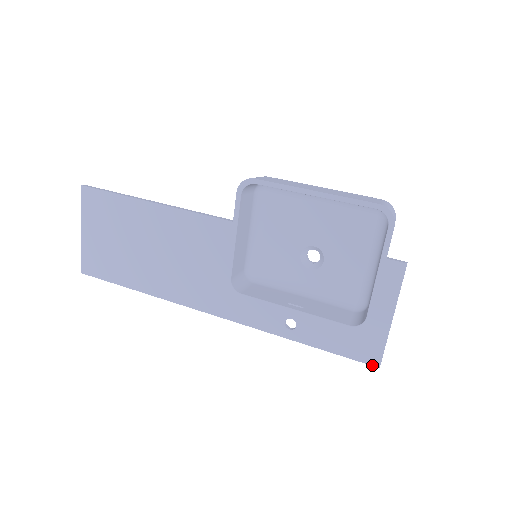
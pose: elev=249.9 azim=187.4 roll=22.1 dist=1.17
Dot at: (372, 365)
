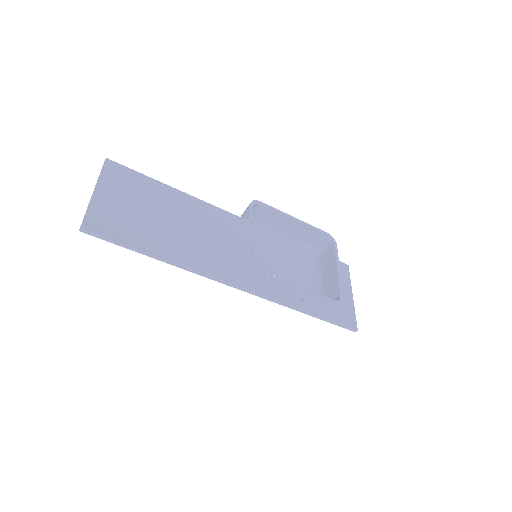
Dot at: (353, 328)
